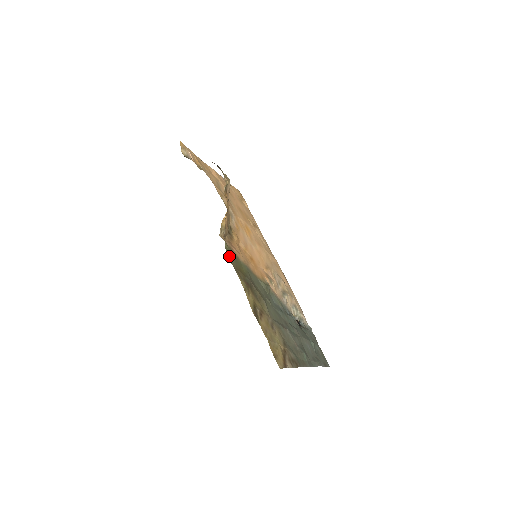
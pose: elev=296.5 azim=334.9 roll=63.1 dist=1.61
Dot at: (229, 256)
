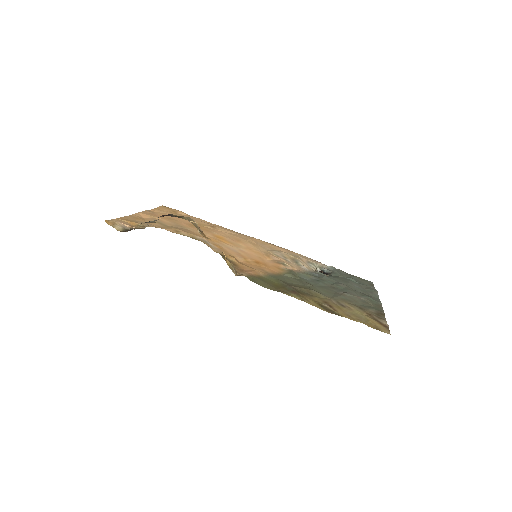
Dot at: (261, 285)
